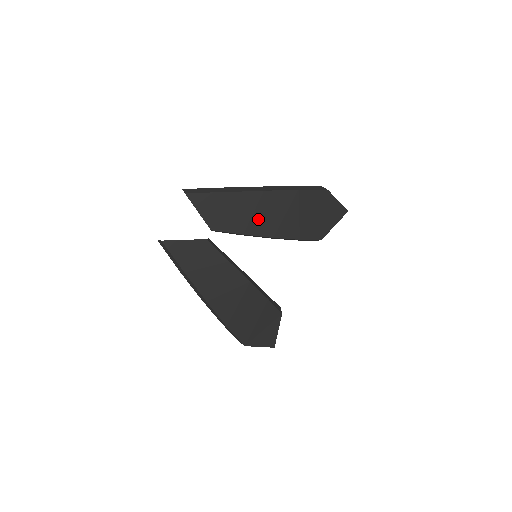
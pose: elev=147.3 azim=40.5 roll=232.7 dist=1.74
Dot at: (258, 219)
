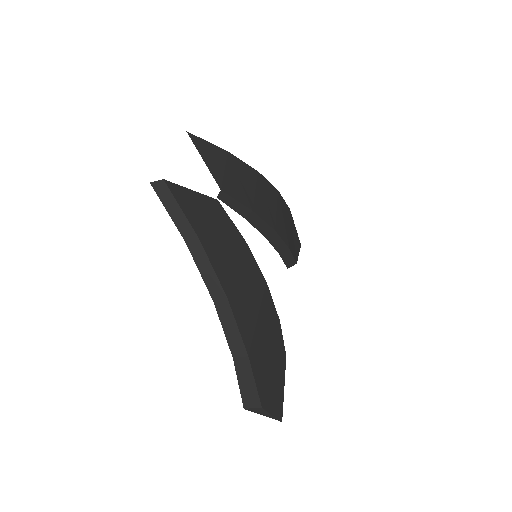
Dot at: (260, 200)
